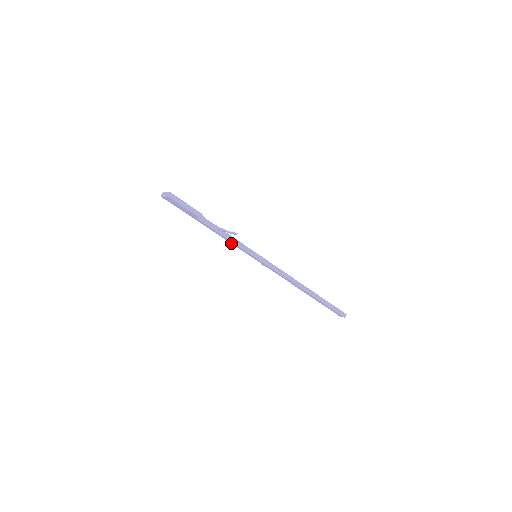
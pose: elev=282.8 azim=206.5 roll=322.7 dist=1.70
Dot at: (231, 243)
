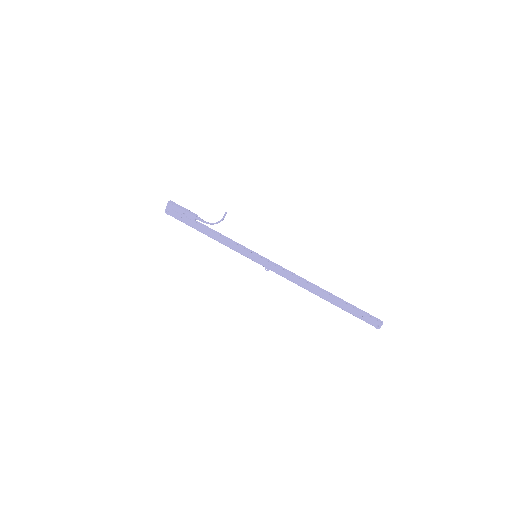
Dot at: (230, 247)
